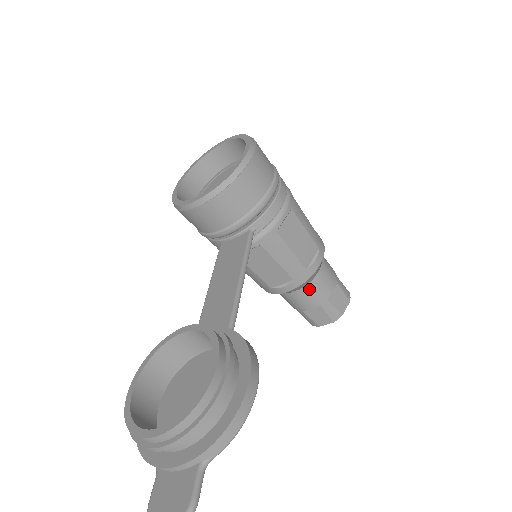
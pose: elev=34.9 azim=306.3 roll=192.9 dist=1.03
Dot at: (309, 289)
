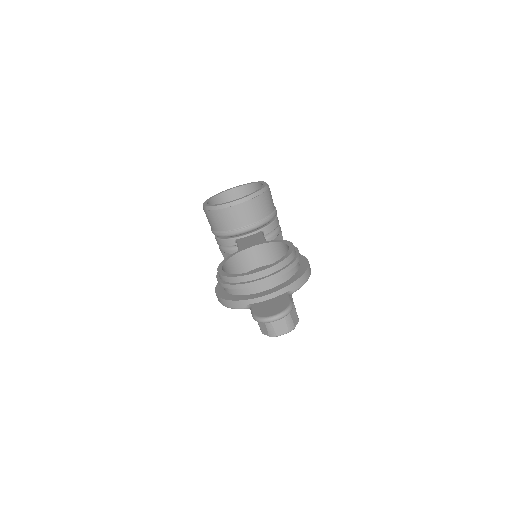
Dot at: occluded
